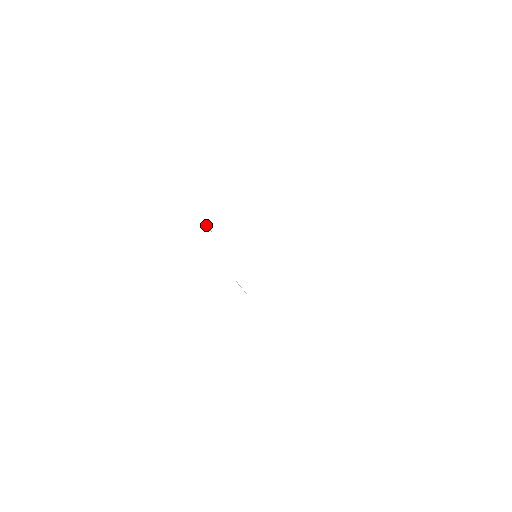
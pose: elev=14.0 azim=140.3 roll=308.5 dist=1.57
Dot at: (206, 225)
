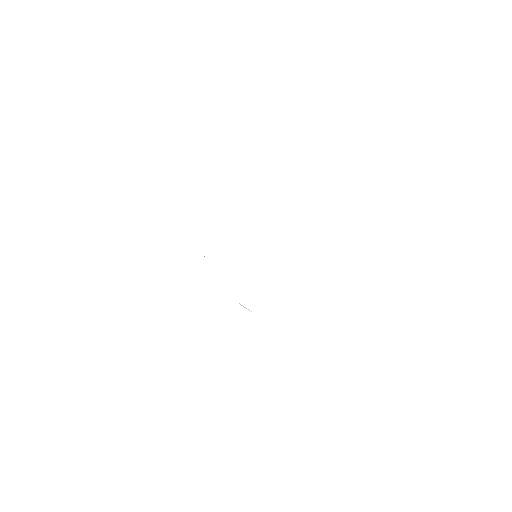
Dot at: occluded
